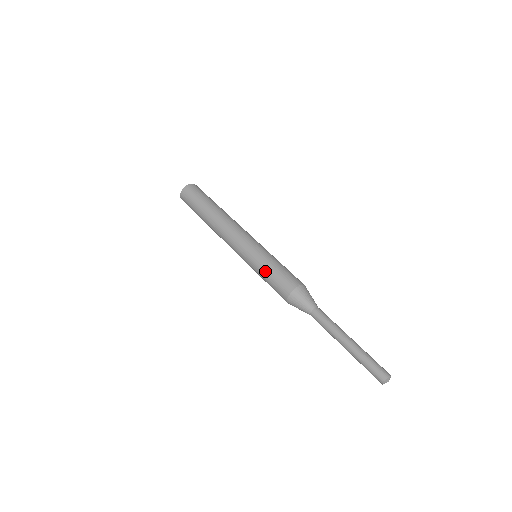
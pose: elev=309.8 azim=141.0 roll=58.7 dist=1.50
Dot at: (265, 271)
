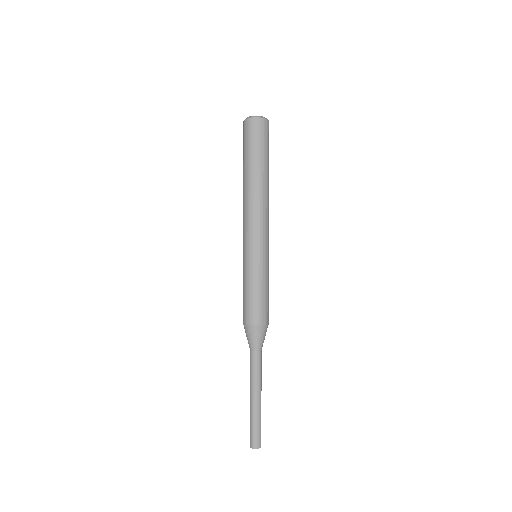
Dot at: (244, 284)
